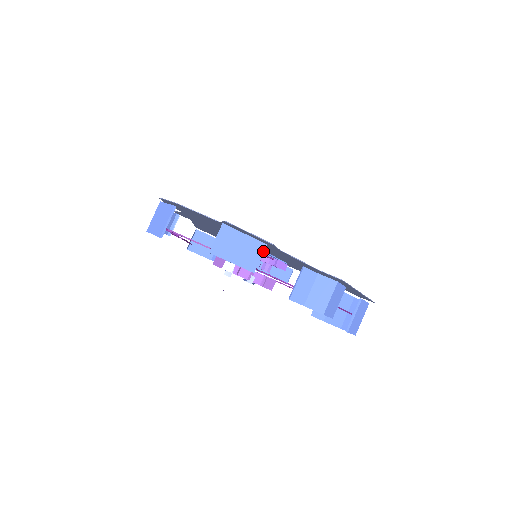
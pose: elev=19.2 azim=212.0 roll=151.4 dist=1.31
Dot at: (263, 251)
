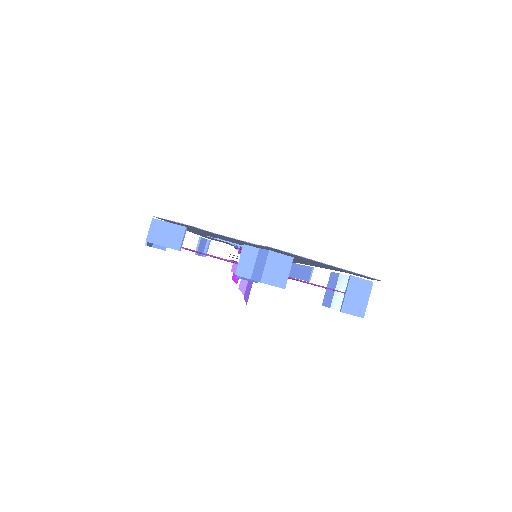
Dot at: (184, 233)
